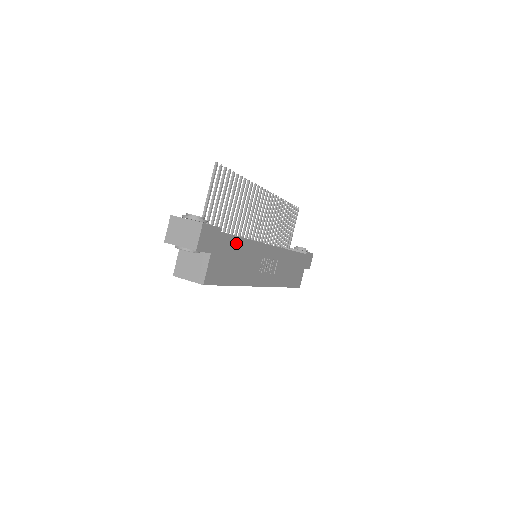
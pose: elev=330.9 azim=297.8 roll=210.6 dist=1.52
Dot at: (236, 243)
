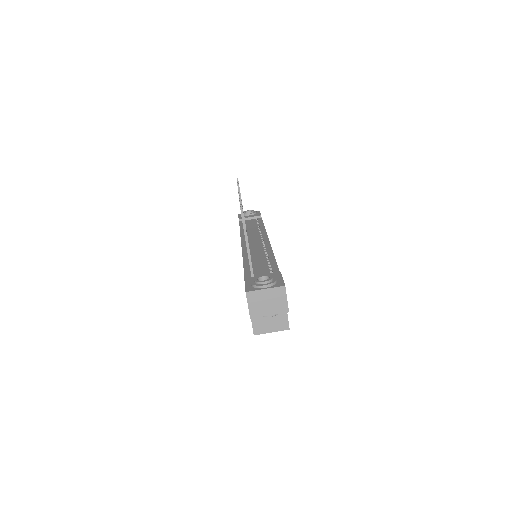
Dot at: occluded
